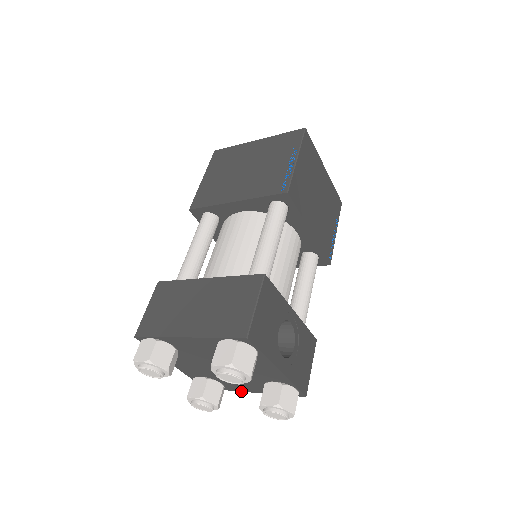
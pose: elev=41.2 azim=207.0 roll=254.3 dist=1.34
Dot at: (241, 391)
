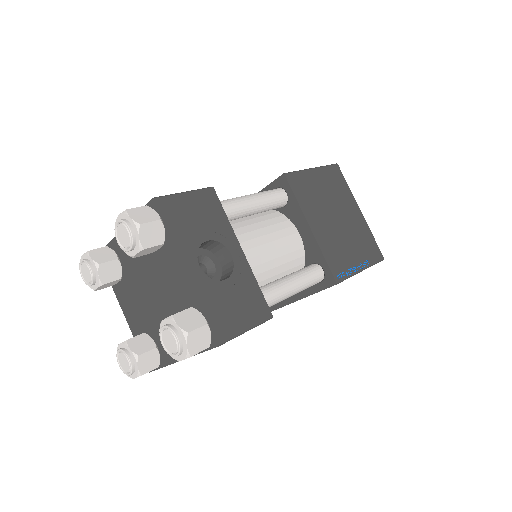
Dot at: (173, 363)
